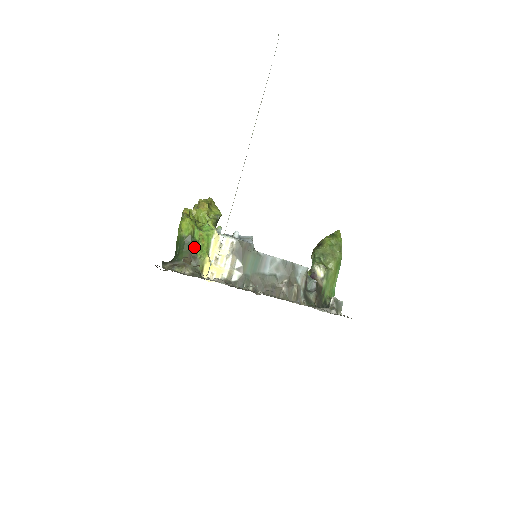
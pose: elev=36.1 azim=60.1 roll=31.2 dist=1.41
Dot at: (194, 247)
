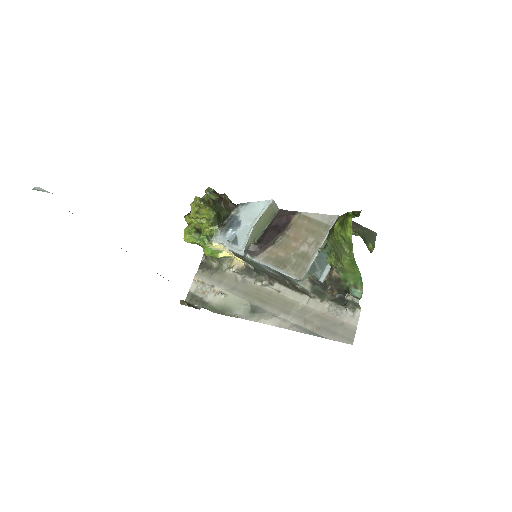
Dot at: occluded
